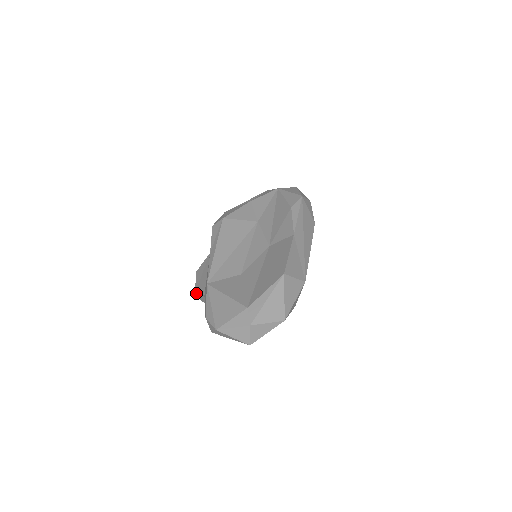
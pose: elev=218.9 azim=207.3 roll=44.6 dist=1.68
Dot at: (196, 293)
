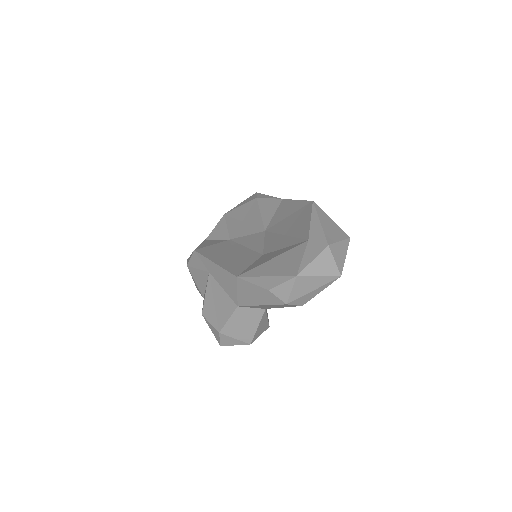
Dot at: (221, 327)
